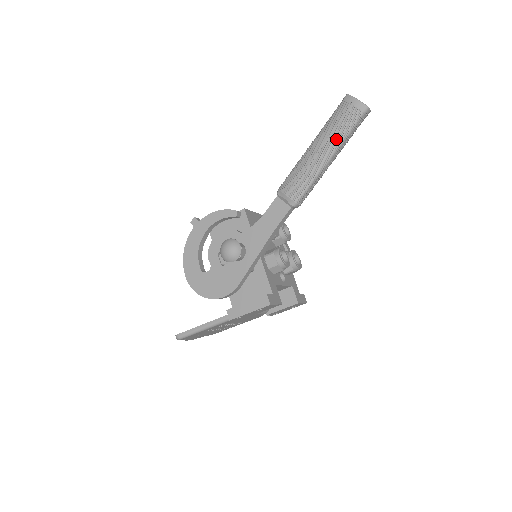
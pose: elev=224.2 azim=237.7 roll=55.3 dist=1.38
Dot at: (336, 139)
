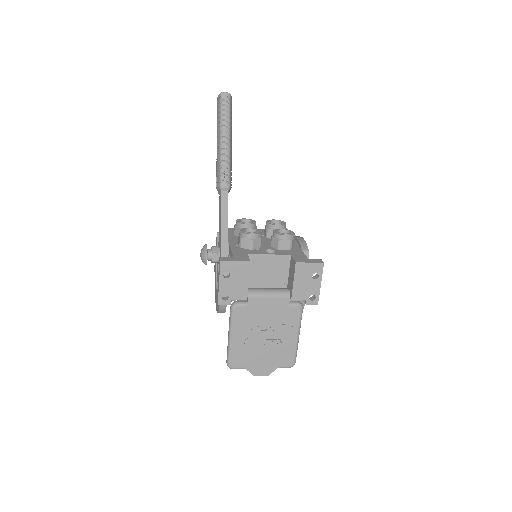
Dot at: (218, 127)
